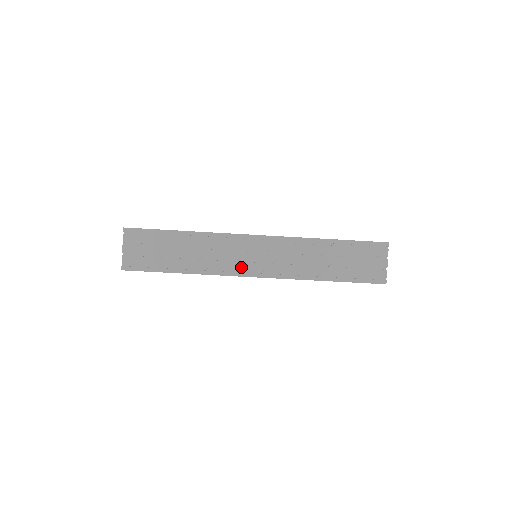
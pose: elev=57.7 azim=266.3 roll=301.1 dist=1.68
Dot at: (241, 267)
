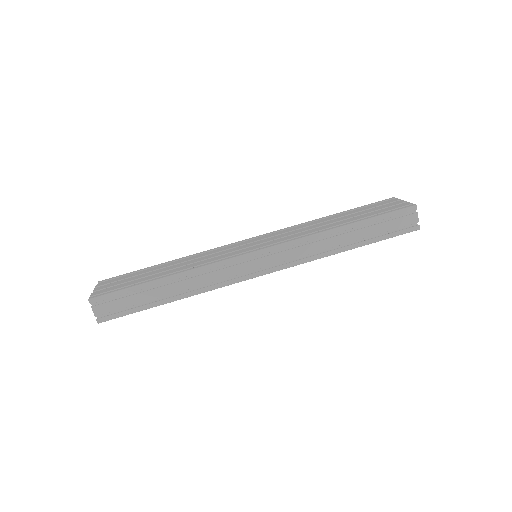
Dot at: (237, 253)
